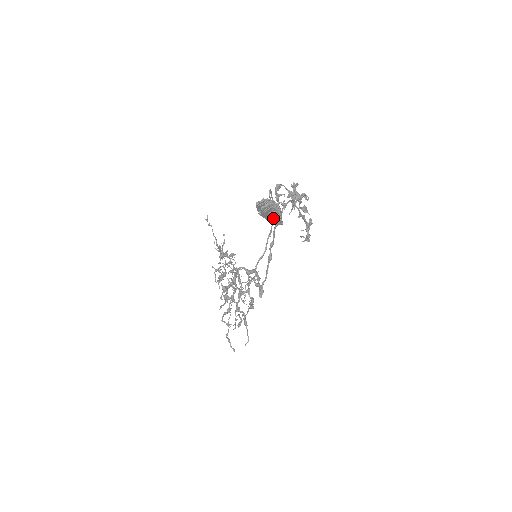
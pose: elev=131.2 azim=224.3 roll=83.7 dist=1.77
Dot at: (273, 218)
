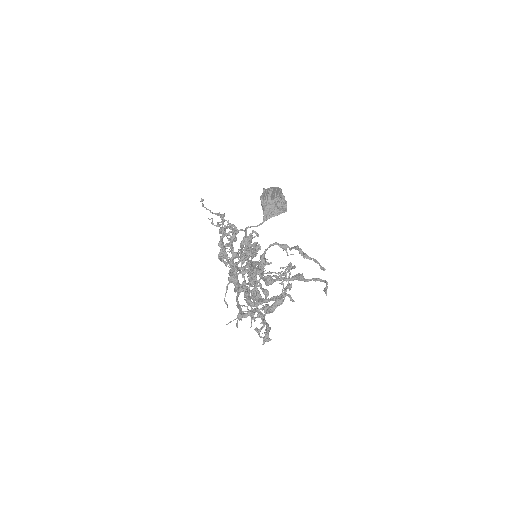
Dot at: (281, 200)
